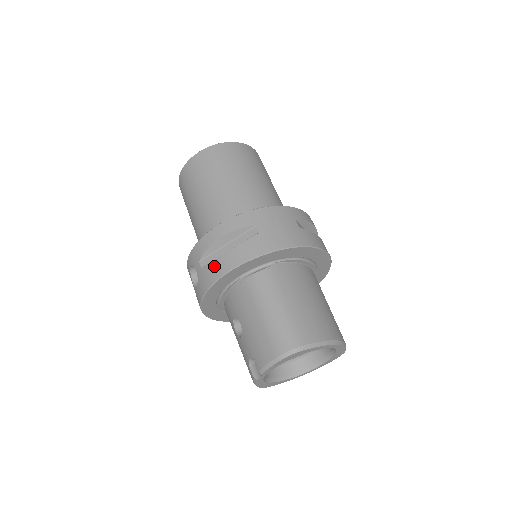
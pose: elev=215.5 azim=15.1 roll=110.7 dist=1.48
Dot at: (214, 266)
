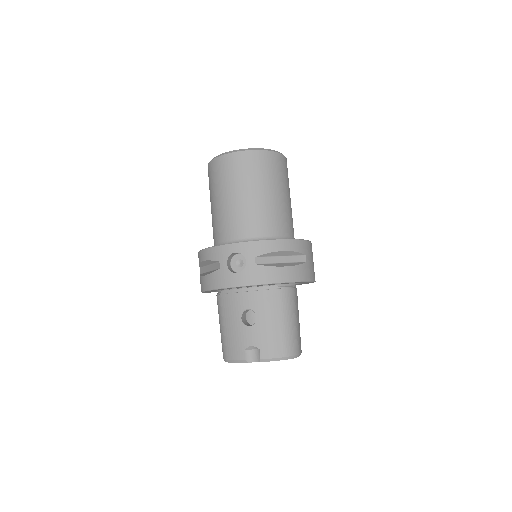
Dot at: (272, 271)
